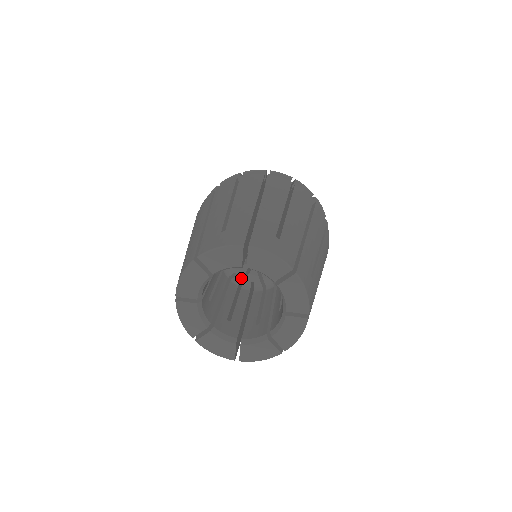
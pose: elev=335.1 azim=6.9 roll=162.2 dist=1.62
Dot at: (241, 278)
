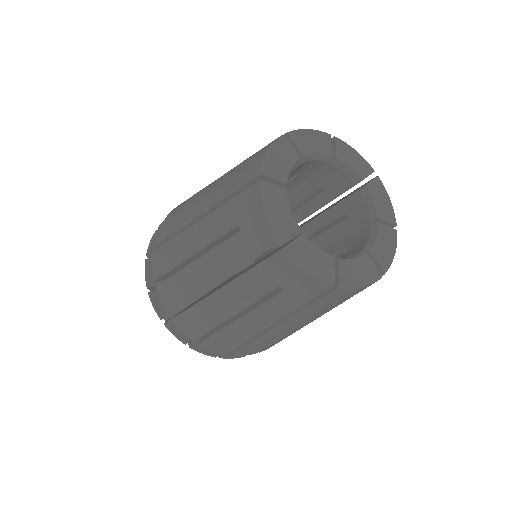
Dot at: occluded
